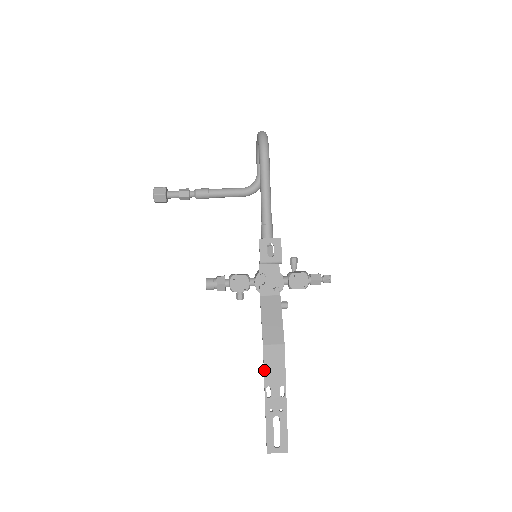
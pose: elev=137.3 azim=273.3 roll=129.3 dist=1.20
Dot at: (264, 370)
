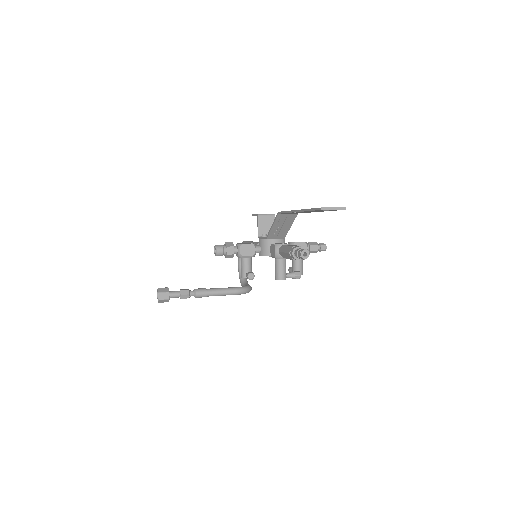
Dot at: (286, 211)
